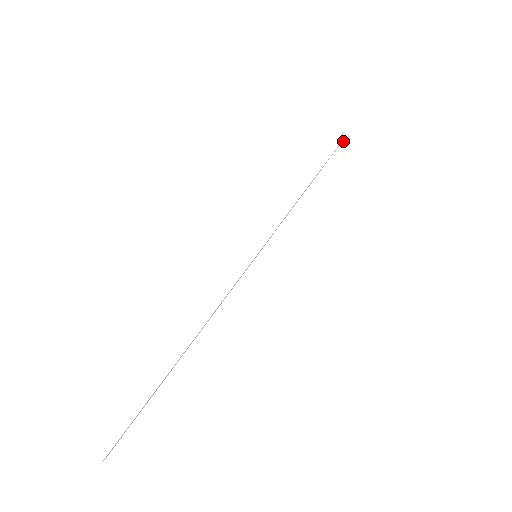
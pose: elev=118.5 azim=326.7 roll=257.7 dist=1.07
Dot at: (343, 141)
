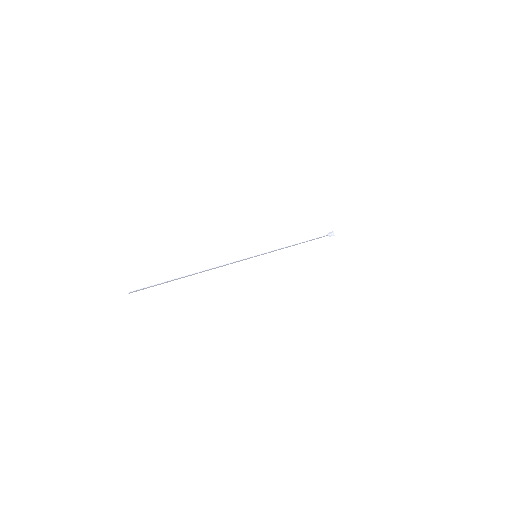
Dot at: (330, 235)
